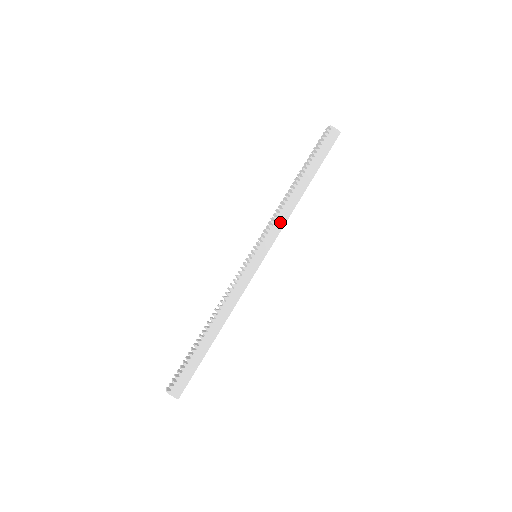
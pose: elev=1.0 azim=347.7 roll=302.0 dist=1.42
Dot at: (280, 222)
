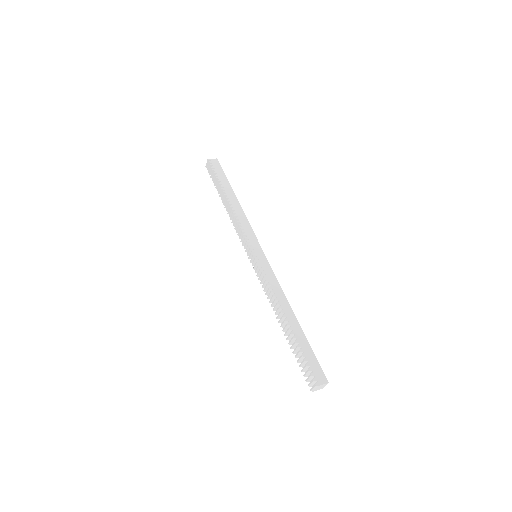
Dot at: (245, 225)
